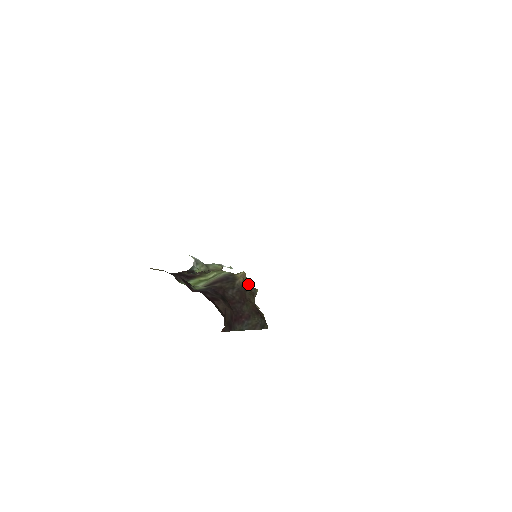
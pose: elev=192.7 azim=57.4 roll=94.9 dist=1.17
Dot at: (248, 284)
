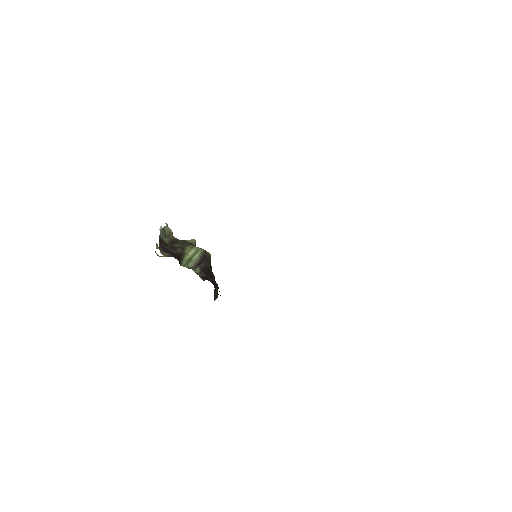
Dot at: occluded
